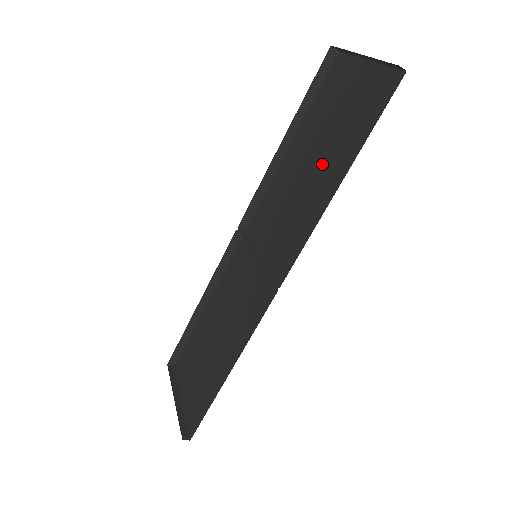
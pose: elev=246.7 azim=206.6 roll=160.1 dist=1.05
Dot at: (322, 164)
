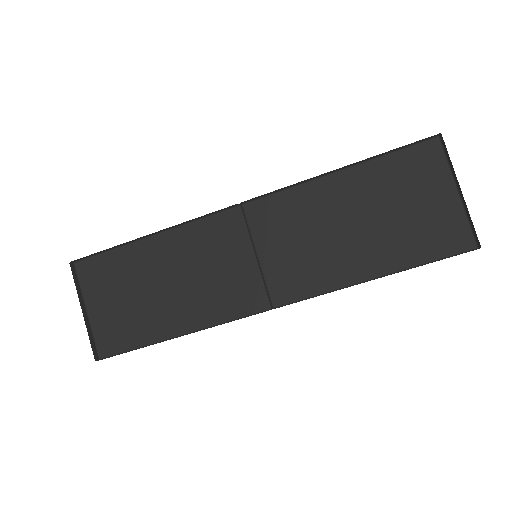
Dot at: (368, 238)
